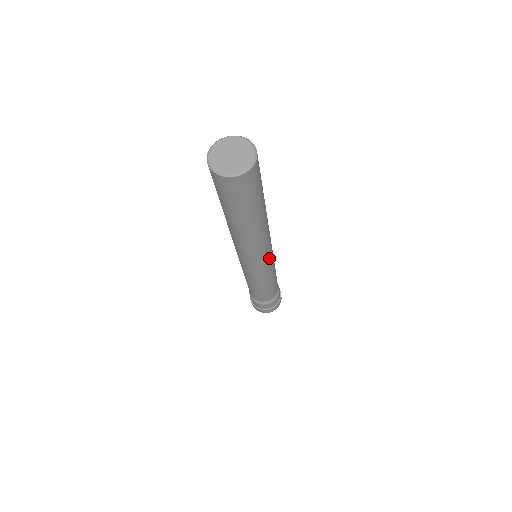
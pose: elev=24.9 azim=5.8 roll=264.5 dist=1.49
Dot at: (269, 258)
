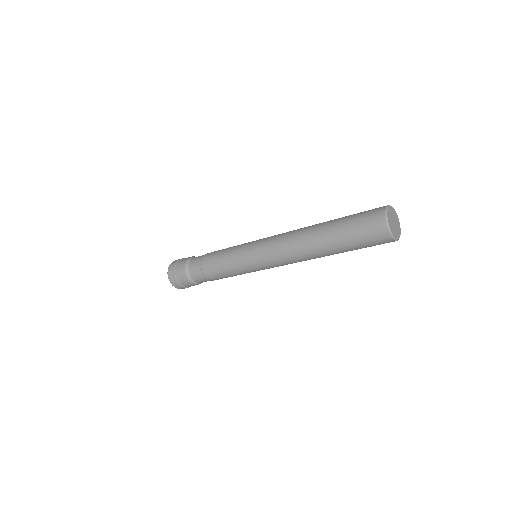
Dot at: occluded
